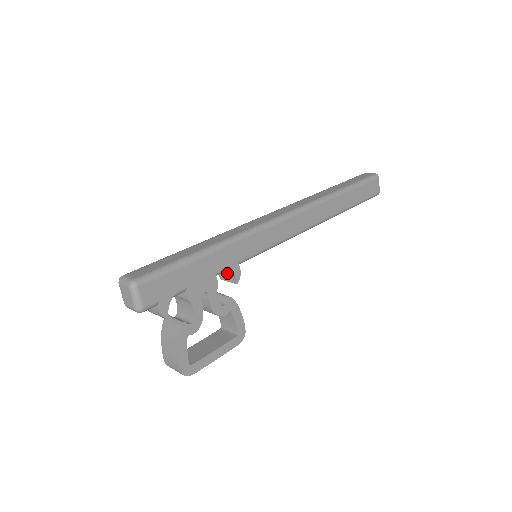
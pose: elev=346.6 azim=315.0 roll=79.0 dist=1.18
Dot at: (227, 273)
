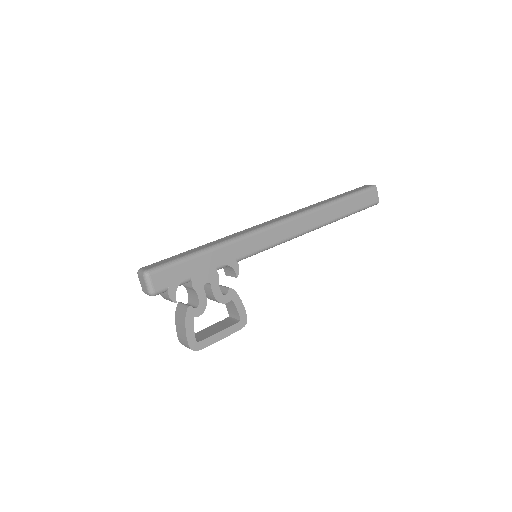
Dot at: (229, 269)
